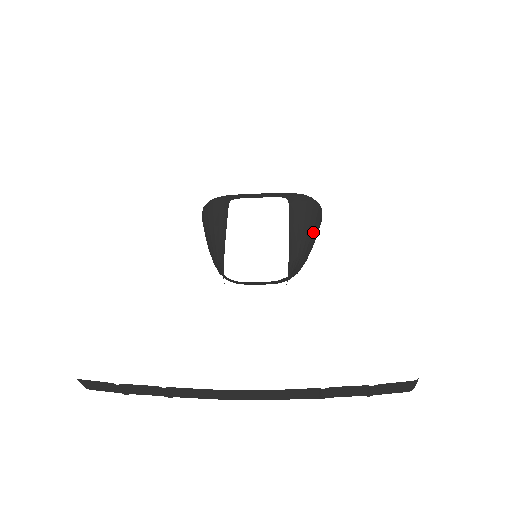
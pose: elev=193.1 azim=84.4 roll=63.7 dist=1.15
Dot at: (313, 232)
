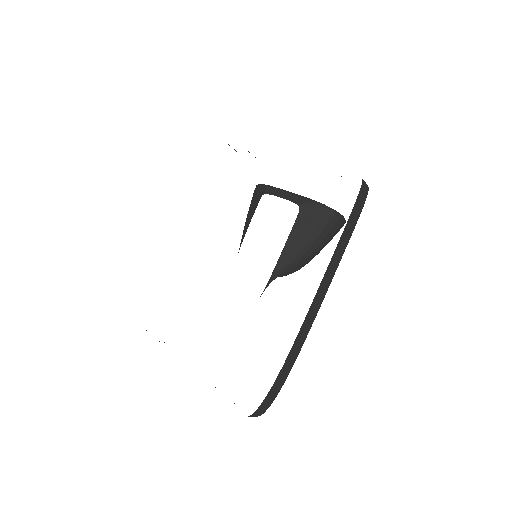
Dot at: (316, 241)
